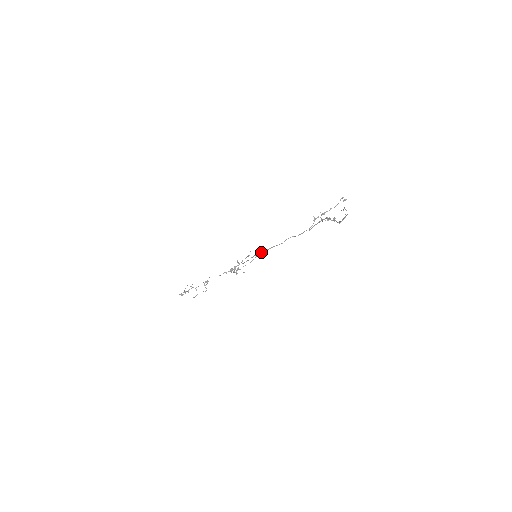
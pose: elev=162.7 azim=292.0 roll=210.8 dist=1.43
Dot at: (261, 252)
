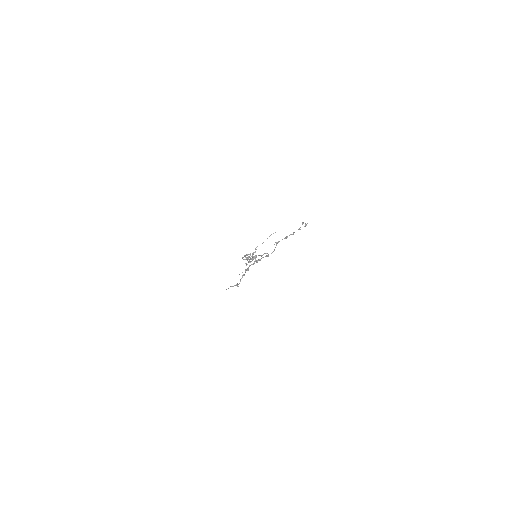
Dot at: occluded
